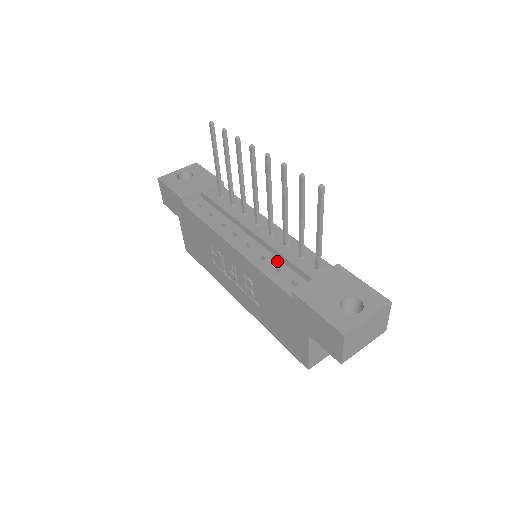
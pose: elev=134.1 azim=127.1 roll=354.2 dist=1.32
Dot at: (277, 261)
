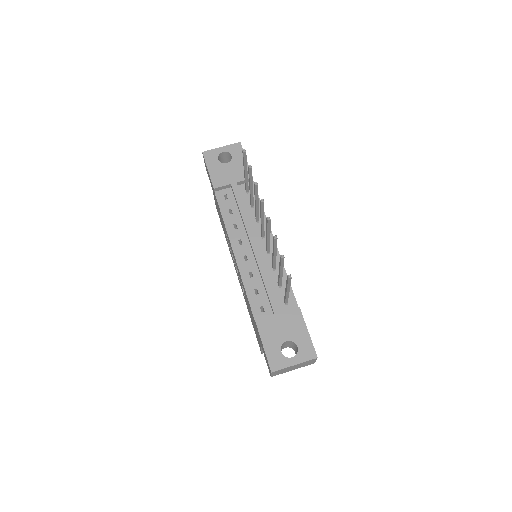
Dot at: (260, 283)
